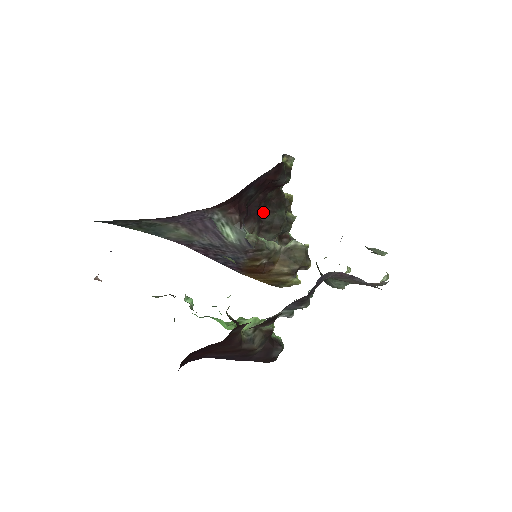
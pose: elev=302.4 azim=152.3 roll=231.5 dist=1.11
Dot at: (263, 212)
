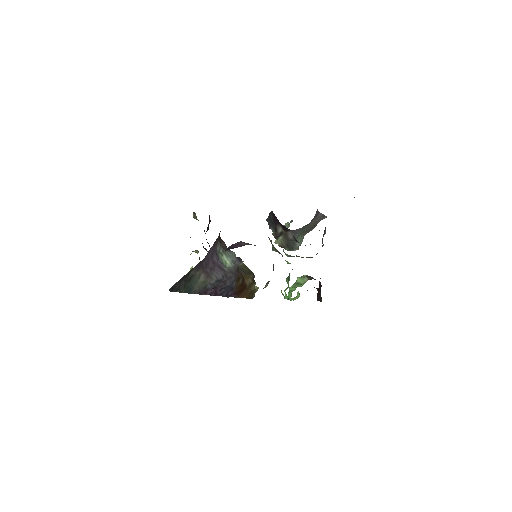
Dot at: occluded
